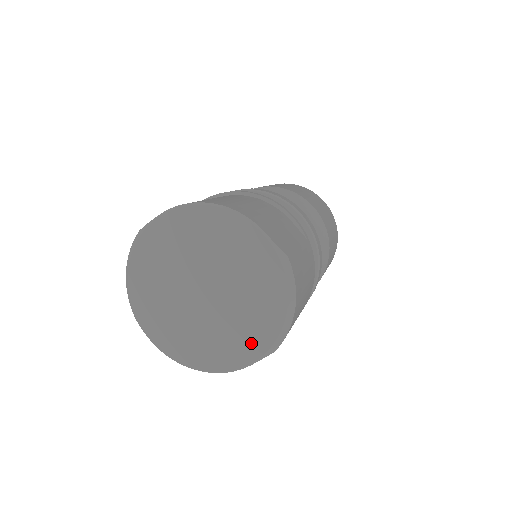
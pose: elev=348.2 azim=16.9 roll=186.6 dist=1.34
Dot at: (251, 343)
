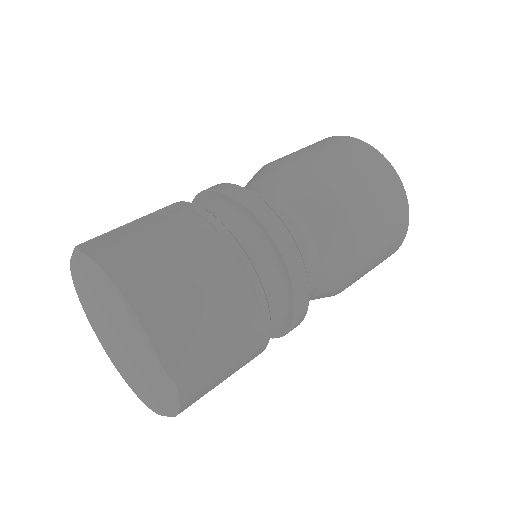
Dot at: (145, 397)
